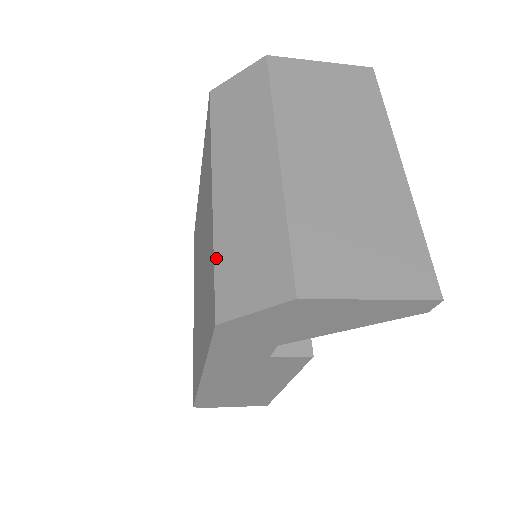
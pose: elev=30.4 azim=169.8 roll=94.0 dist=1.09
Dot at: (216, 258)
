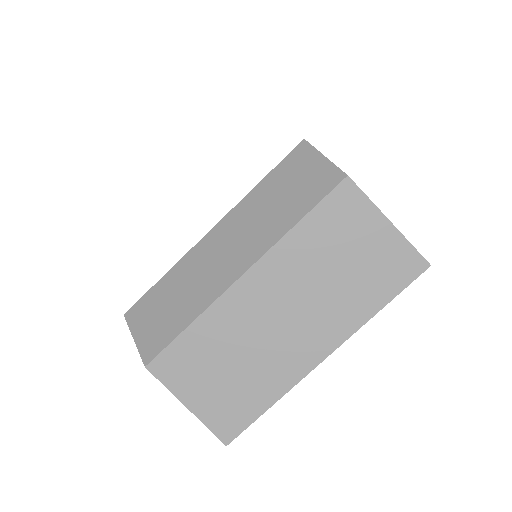
Dot at: (162, 280)
